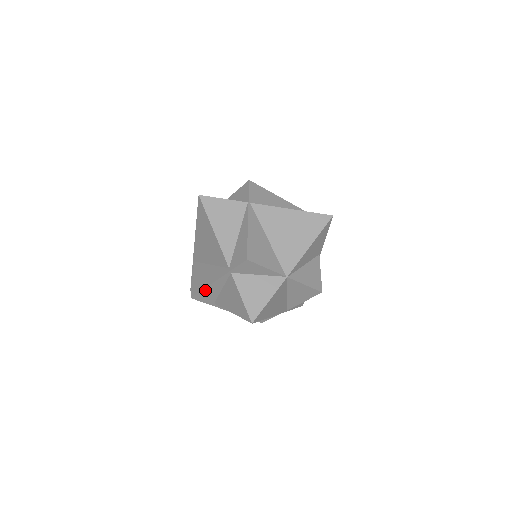
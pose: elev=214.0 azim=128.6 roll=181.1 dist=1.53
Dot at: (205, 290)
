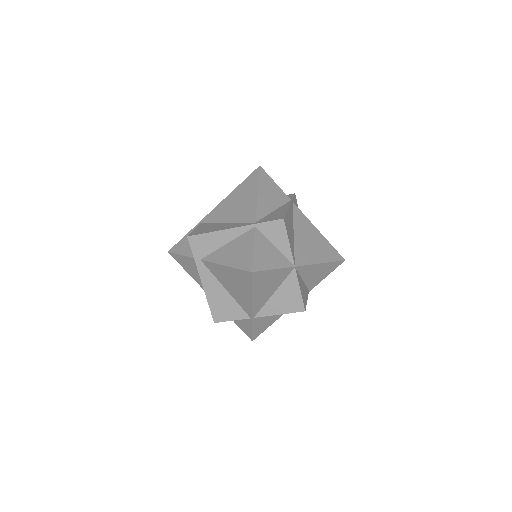
Dot at: (211, 235)
